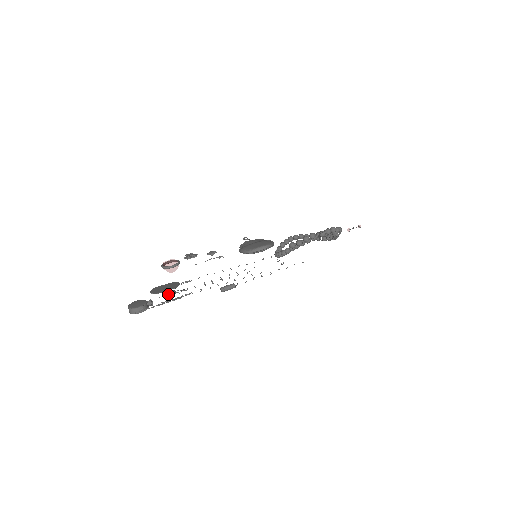
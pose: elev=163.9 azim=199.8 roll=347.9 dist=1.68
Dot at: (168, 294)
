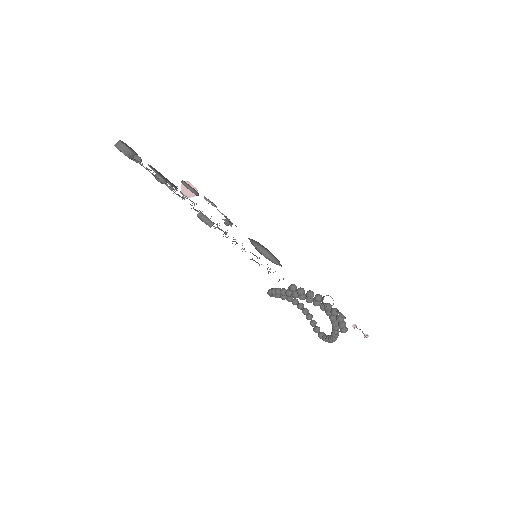
Dot at: (159, 174)
